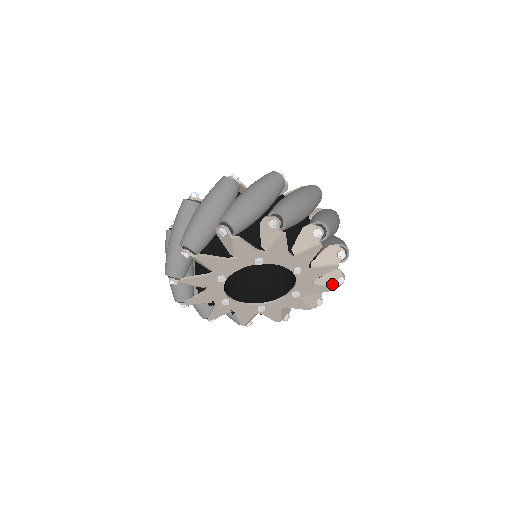
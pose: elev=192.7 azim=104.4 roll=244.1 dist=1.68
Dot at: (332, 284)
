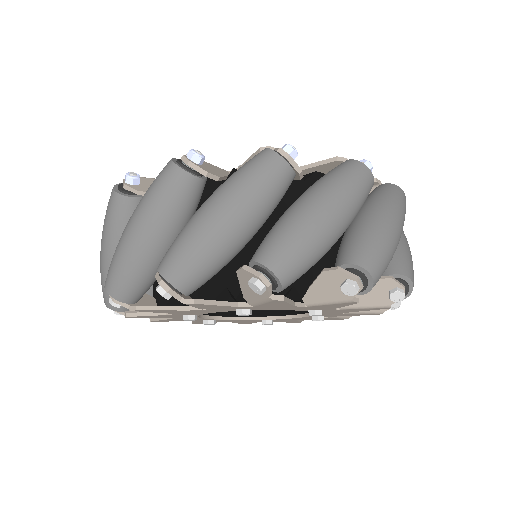
Dot at: occluded
